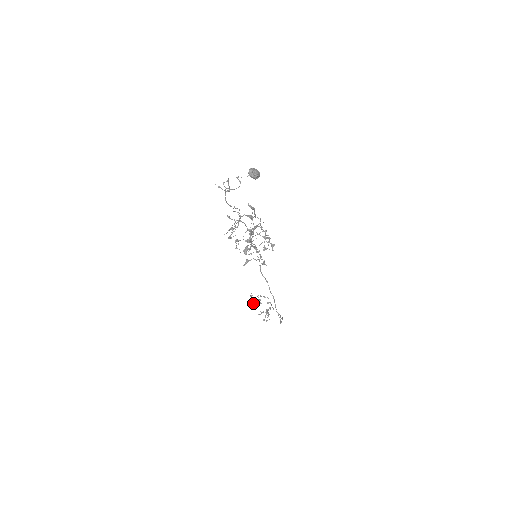
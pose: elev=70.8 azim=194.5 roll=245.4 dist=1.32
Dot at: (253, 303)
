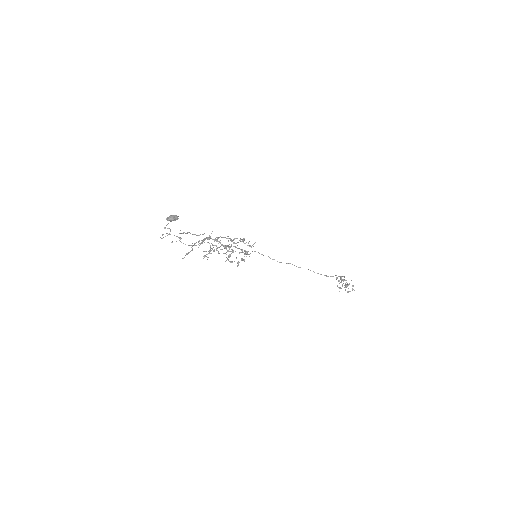
Dot at: (345, 290)
